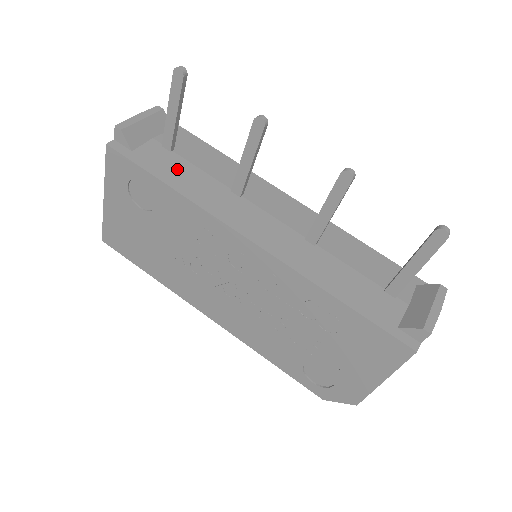
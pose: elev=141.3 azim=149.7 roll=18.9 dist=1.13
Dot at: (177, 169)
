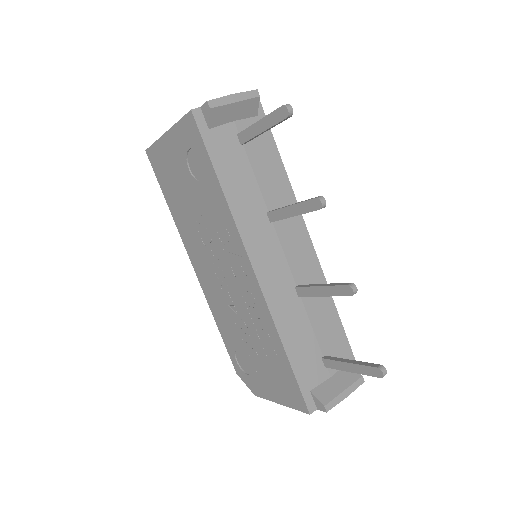
Dot at: (236, 168)
